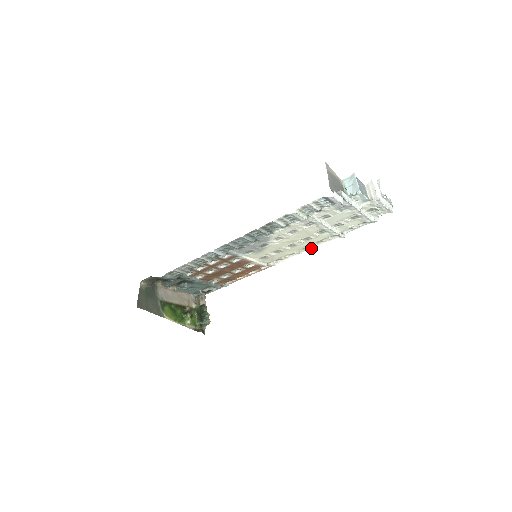
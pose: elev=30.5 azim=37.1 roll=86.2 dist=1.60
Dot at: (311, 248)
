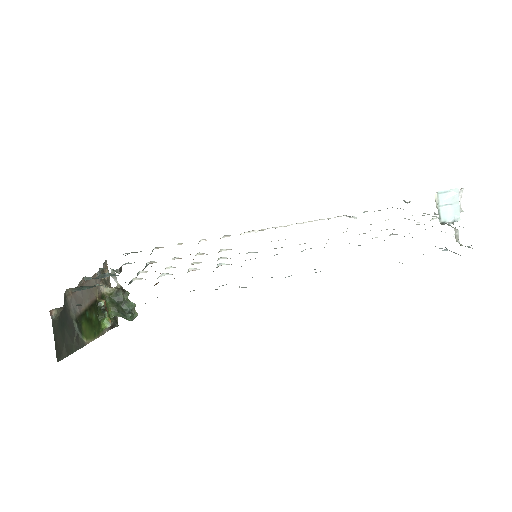
Dot at: (303, 222)
